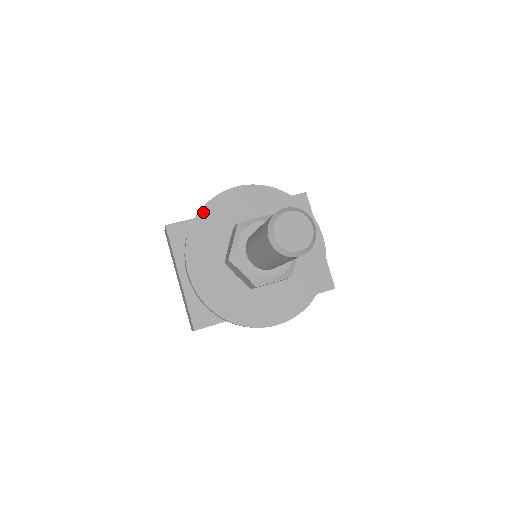
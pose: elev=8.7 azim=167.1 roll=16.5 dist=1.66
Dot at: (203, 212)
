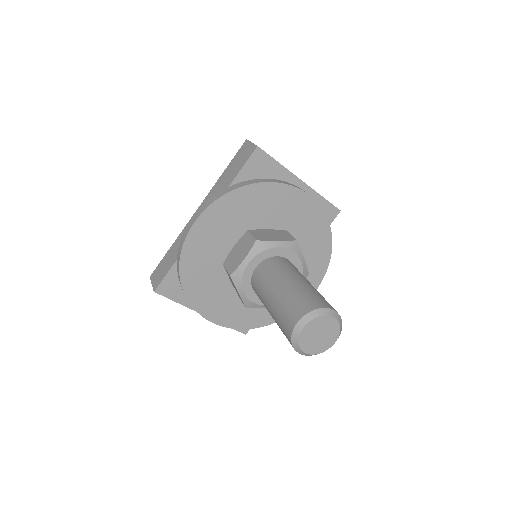
Dot at: (183, 272)
